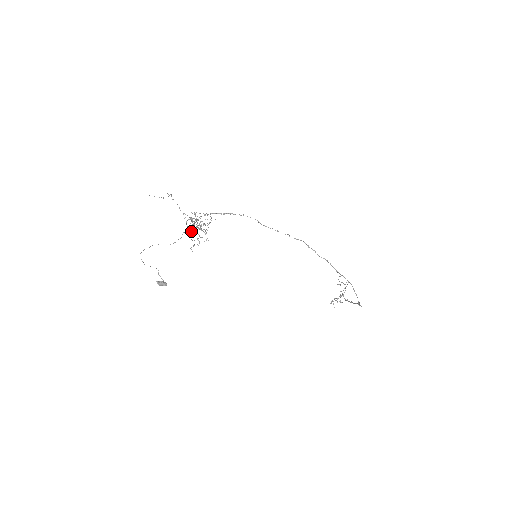
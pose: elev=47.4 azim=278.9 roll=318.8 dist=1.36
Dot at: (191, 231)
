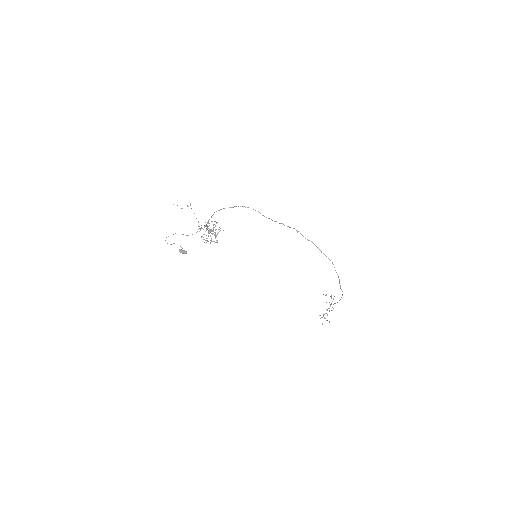
Dot at: (204, 234)
